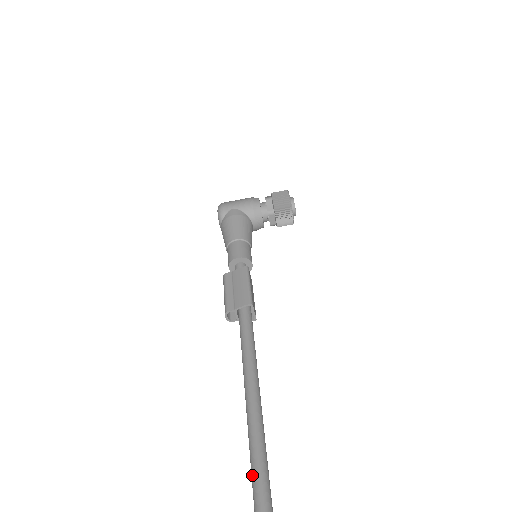
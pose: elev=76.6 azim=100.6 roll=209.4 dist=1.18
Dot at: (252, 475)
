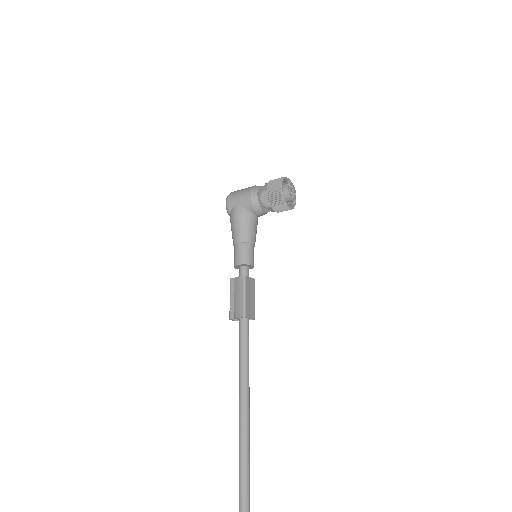
Dot at: occluded
